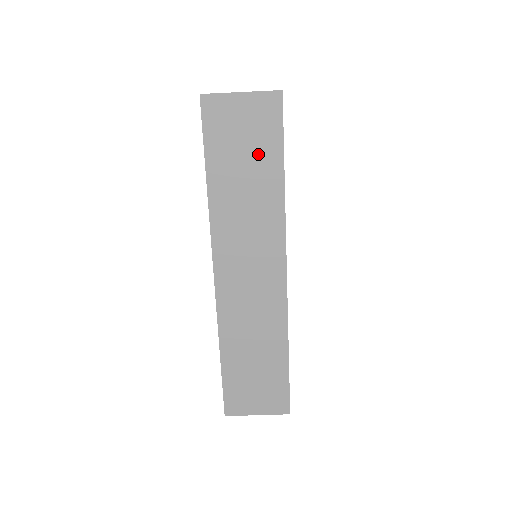
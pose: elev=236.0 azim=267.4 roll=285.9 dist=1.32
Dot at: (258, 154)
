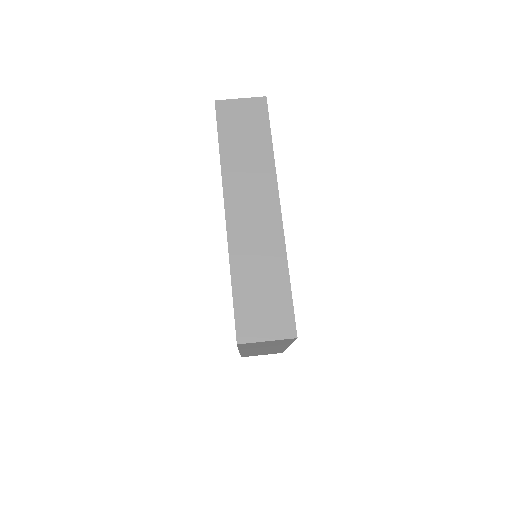
Dot at: (253, 131)
